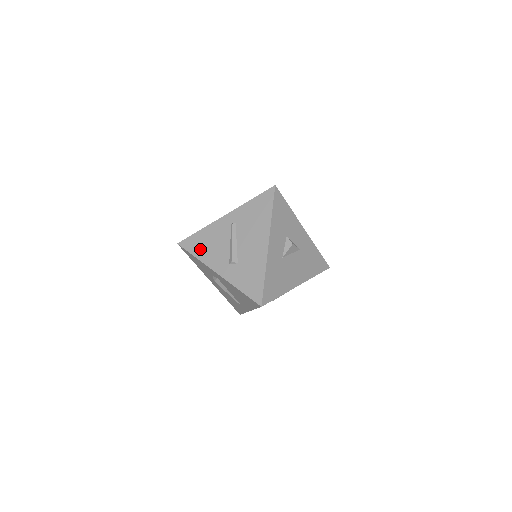
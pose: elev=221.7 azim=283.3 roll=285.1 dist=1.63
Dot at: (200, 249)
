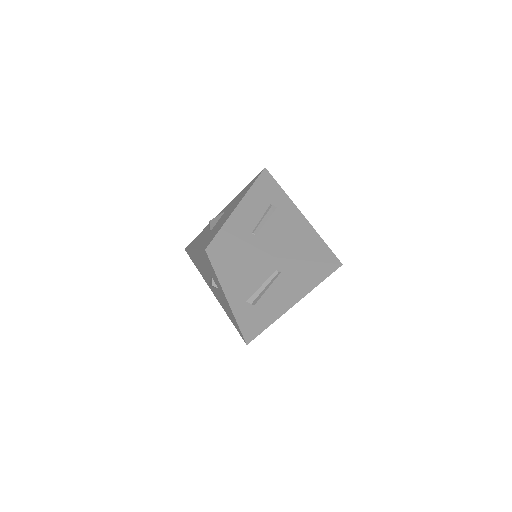
Dot at: (227, 272)
